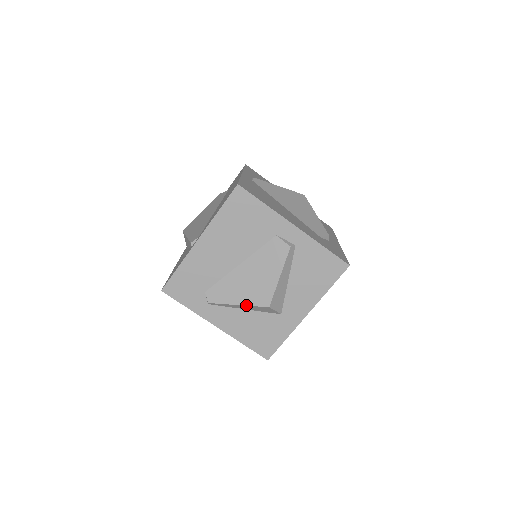
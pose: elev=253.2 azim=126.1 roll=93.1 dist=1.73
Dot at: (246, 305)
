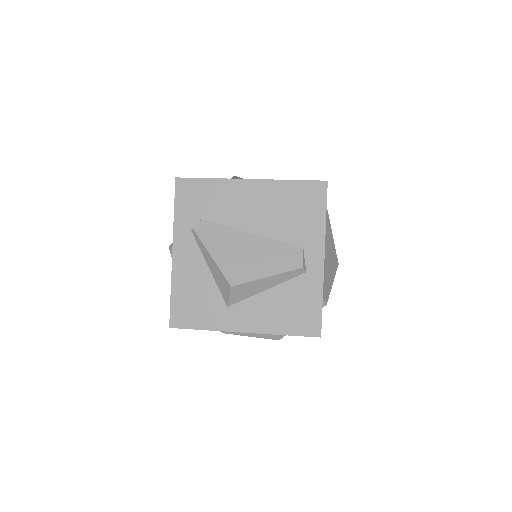
Dot at: (217, 264)
